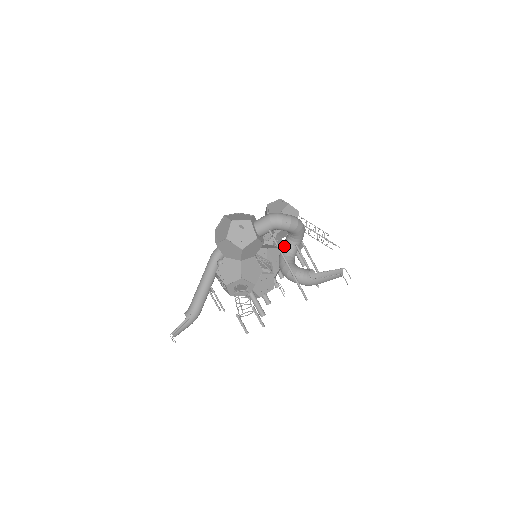
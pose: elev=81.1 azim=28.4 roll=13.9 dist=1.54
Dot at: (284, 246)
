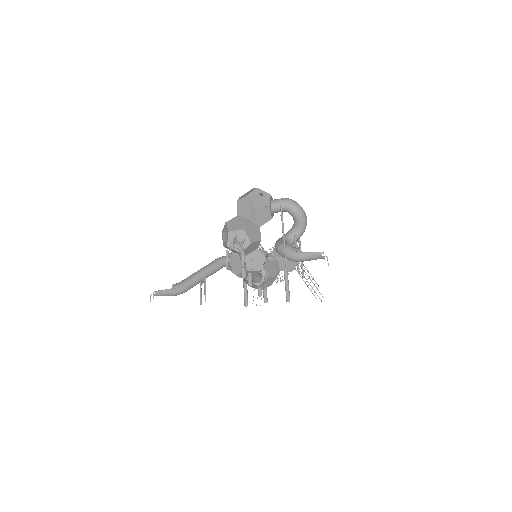
Dot at: (285, 234)
